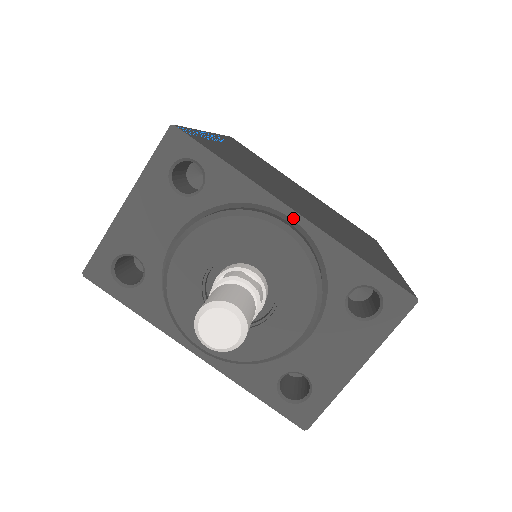
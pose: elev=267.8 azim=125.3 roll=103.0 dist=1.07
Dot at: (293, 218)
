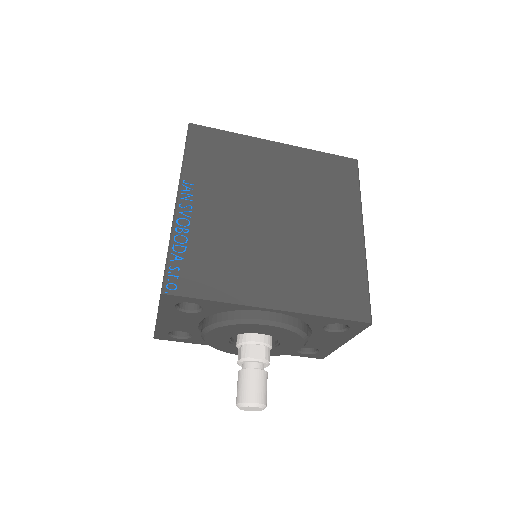
Dot at: (271, 311)
